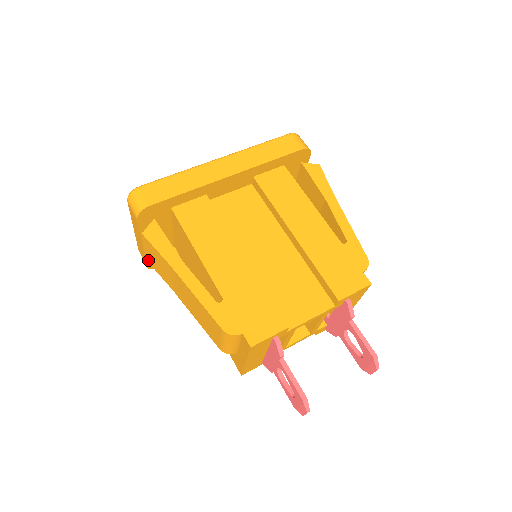
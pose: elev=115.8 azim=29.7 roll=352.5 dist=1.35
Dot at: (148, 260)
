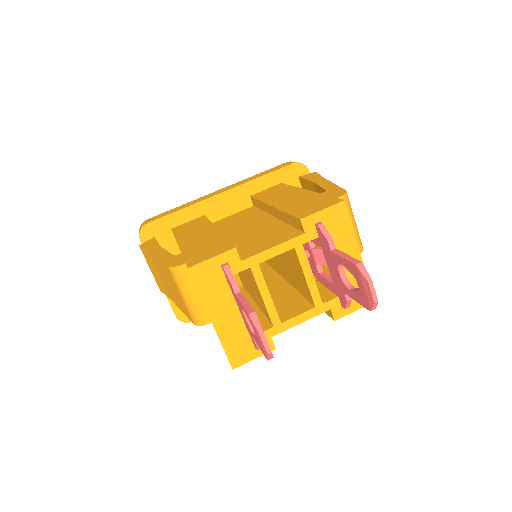
Dot at: (159, 287)
